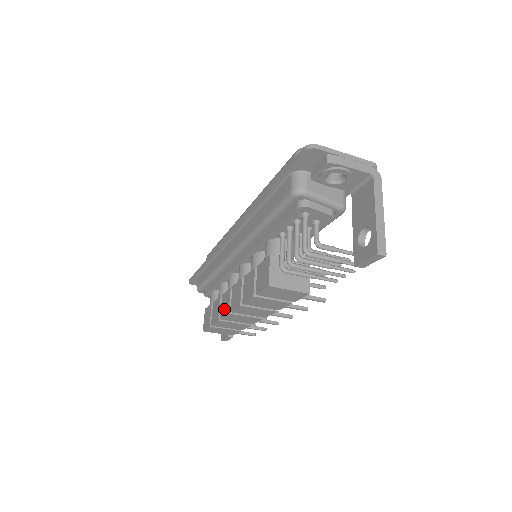
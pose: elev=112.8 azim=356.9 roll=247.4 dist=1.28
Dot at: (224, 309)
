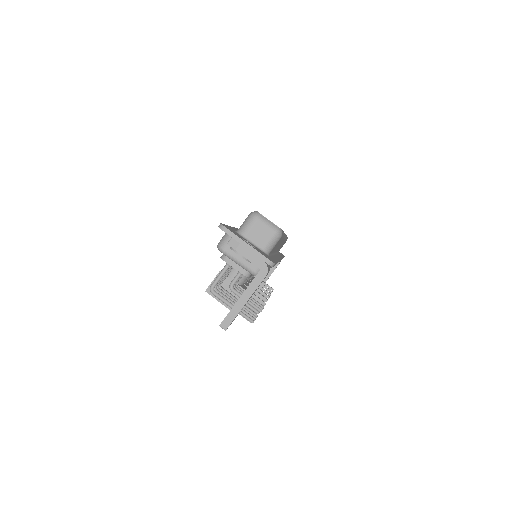
Dot at: occluded
